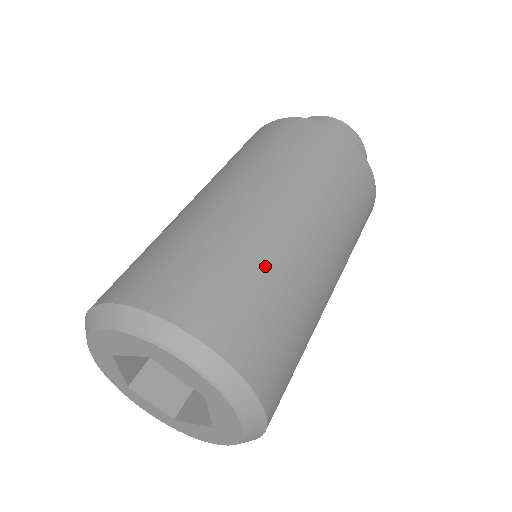
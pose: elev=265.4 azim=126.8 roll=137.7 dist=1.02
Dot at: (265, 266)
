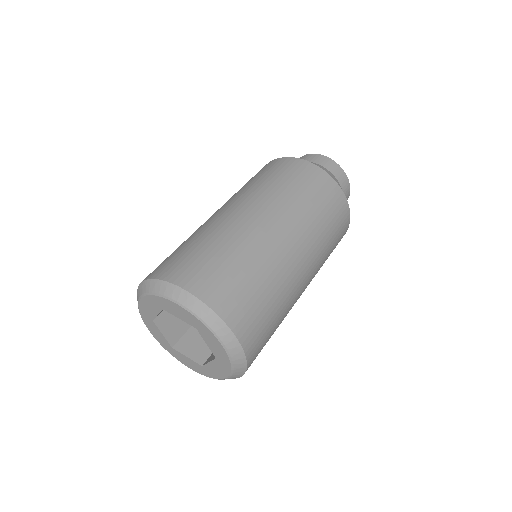
Dot at: (229, 245)
